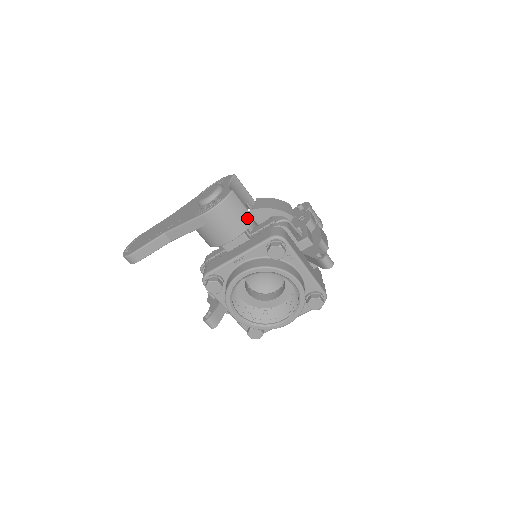
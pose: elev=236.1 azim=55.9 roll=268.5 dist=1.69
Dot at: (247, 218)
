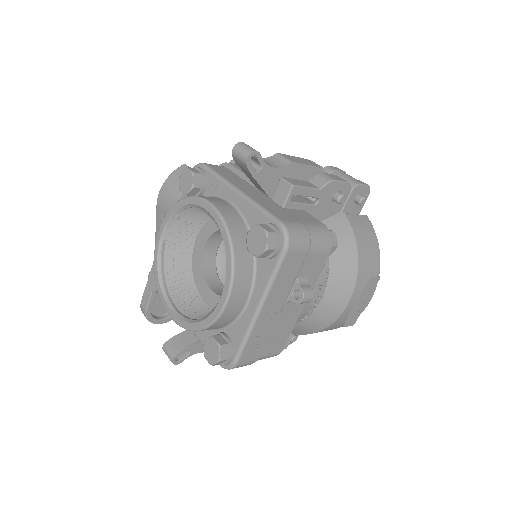
Dot at: occluded
